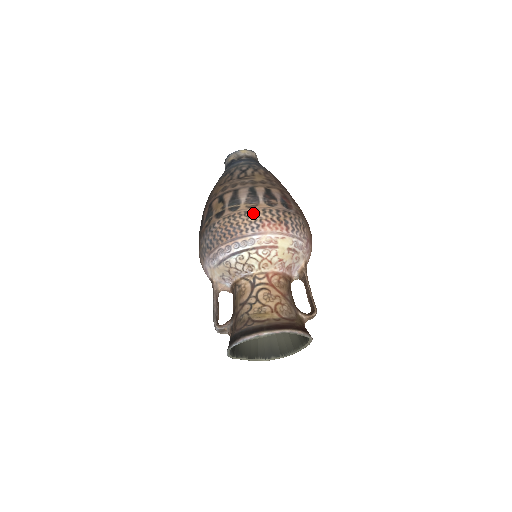
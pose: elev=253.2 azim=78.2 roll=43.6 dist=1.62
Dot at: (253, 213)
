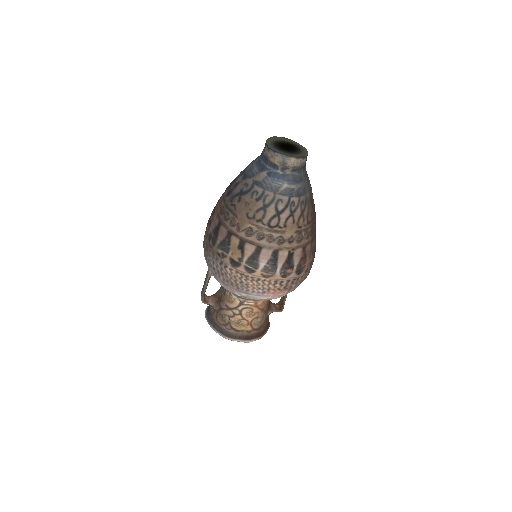
Dot at: (265, 282)
